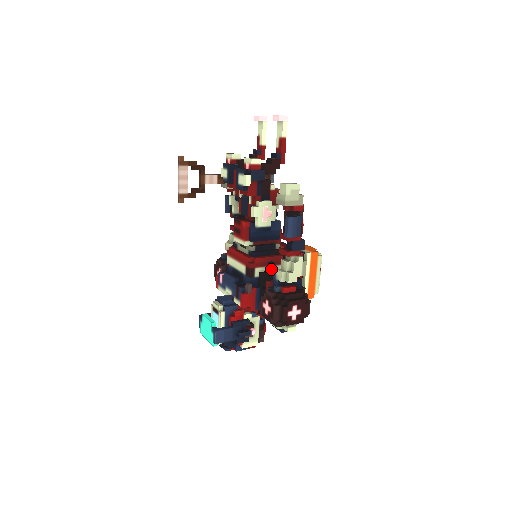
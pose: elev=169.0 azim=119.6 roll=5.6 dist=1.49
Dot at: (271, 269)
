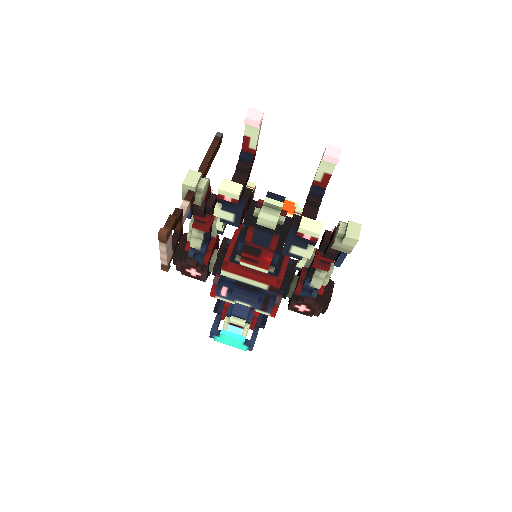
Dot at: (290, 271)
